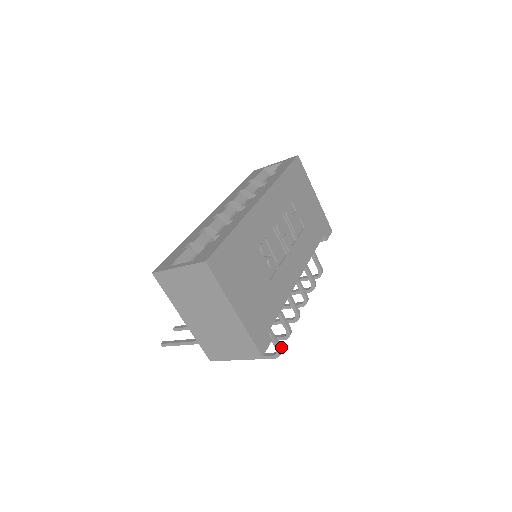
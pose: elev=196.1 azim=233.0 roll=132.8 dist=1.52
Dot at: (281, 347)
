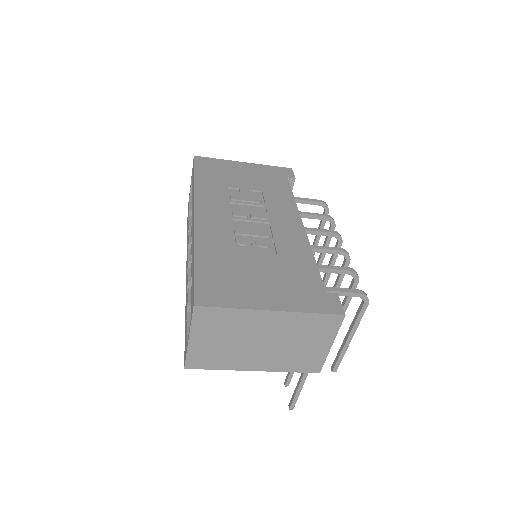
Dot at: (359, 290)
